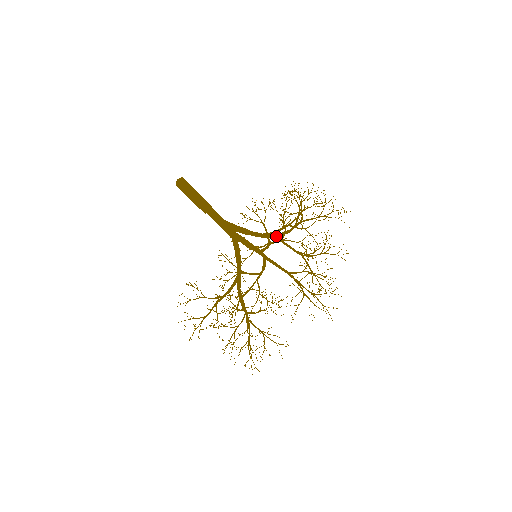
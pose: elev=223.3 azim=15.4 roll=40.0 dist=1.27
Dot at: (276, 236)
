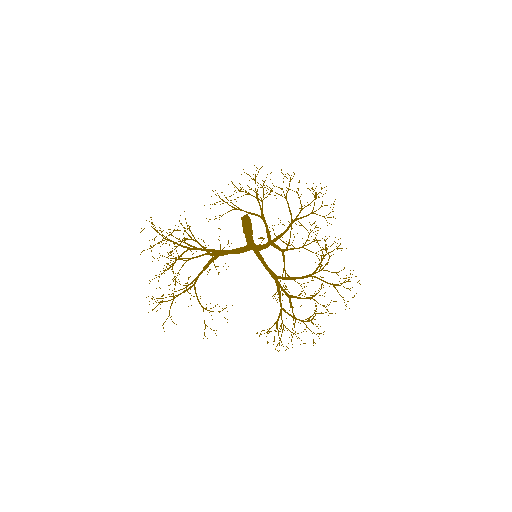
Dot at: (279, 277)
